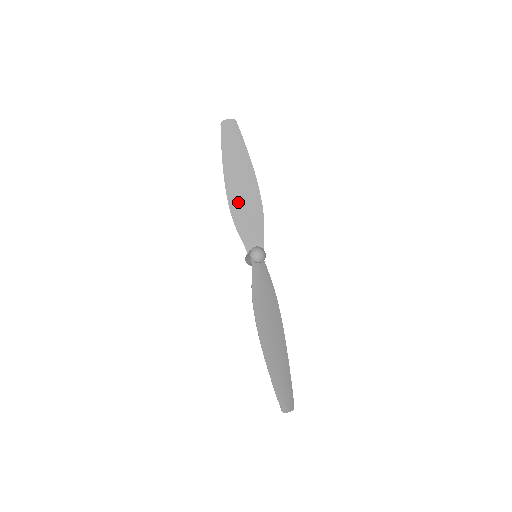
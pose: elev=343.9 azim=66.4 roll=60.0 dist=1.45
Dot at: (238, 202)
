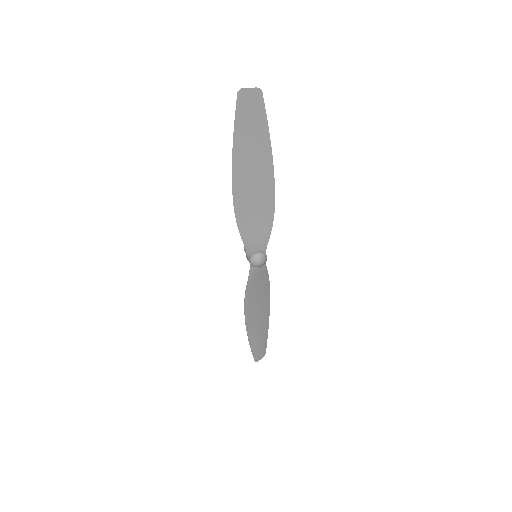
Dot at: (245, 202)
